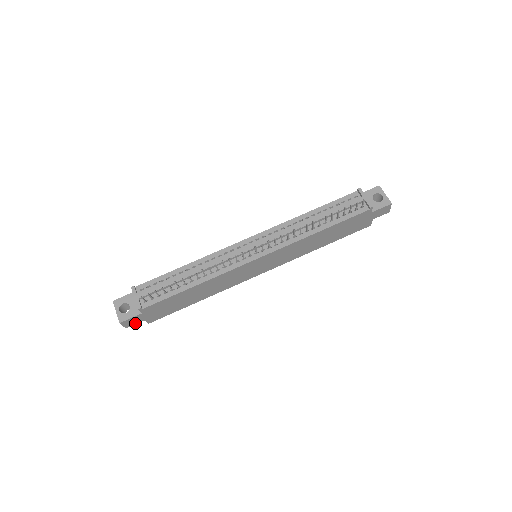
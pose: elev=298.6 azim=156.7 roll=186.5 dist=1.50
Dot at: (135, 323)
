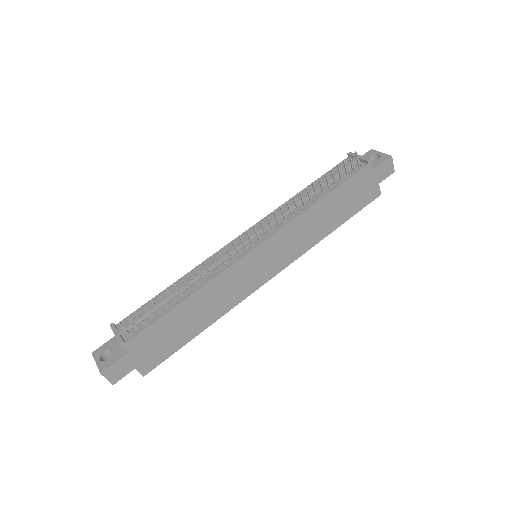
Dot at: (123, 375)
